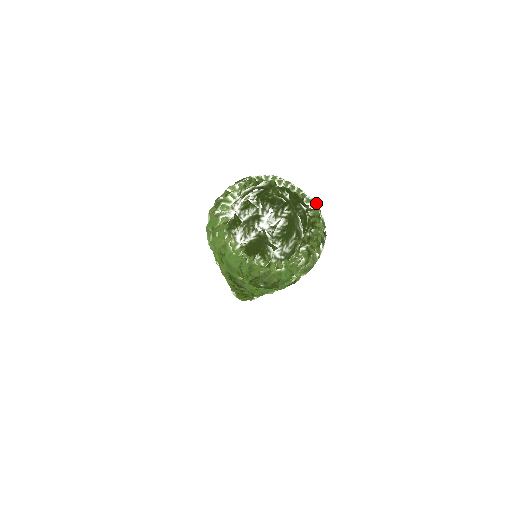
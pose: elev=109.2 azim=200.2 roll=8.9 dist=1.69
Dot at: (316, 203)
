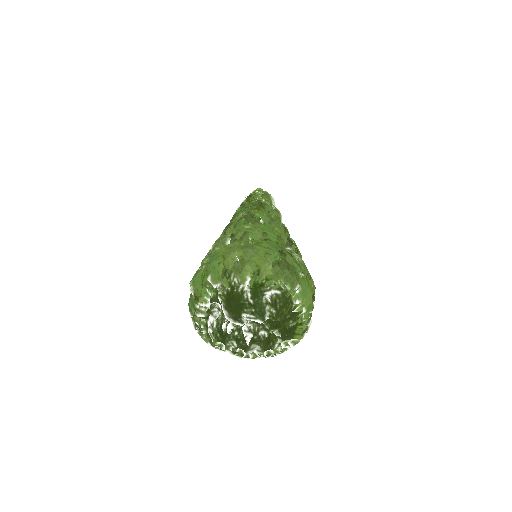
Dot at: (302, 339)
